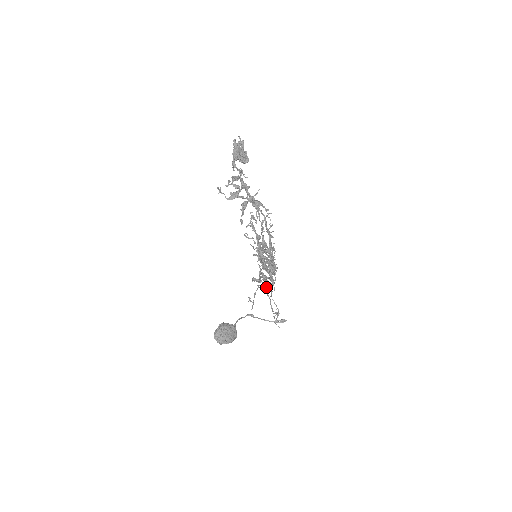
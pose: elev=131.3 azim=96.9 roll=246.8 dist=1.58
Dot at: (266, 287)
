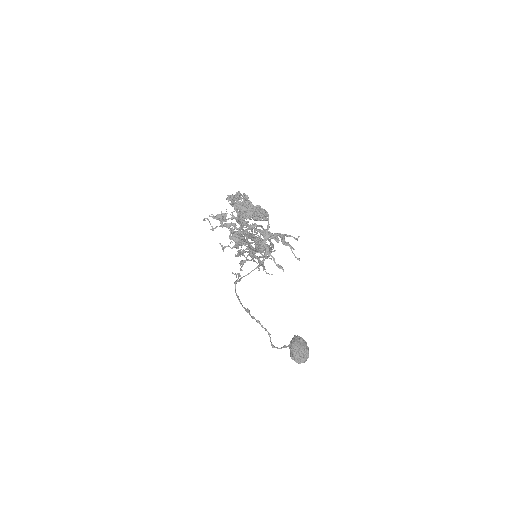
Dot at: occluded
